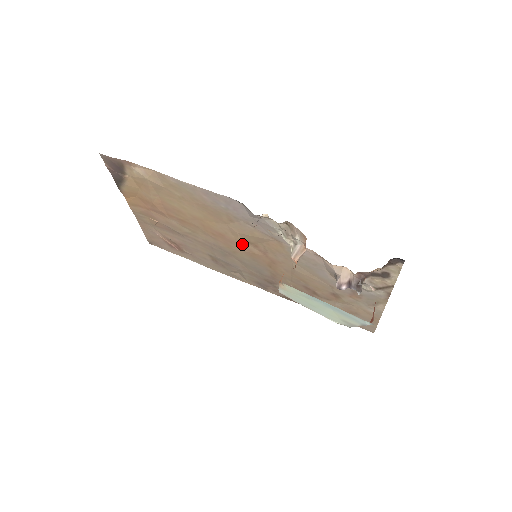
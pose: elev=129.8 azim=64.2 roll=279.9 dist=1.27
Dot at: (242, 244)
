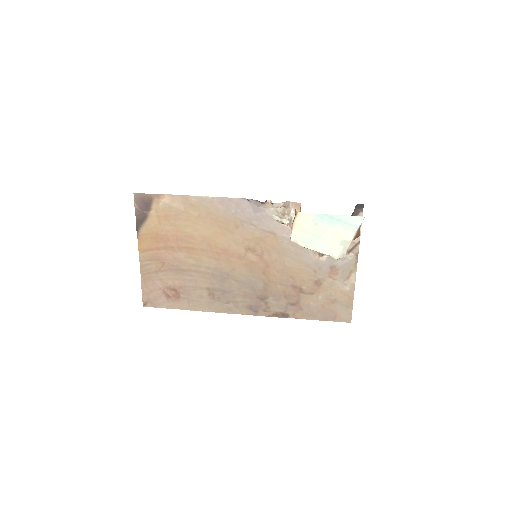
Dot at: (242, 254)
